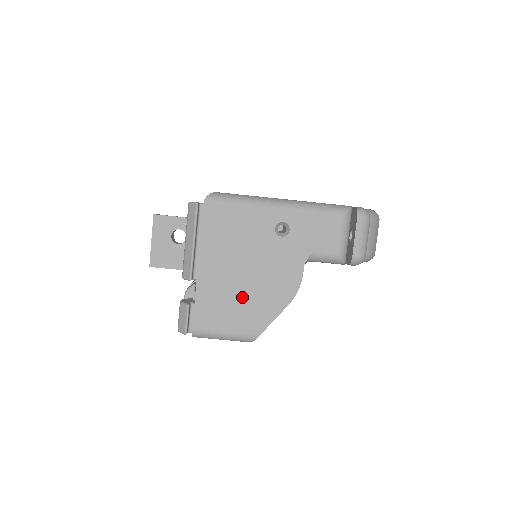
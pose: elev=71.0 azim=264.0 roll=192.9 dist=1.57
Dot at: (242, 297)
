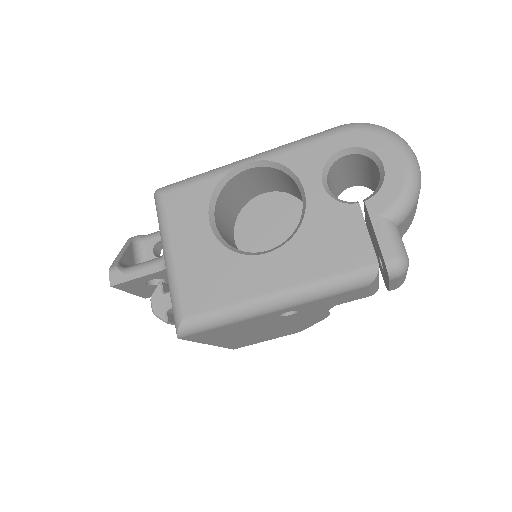
Dot at: (269, 334)
